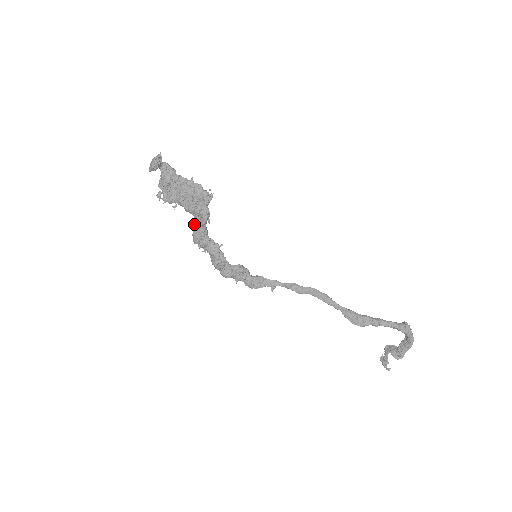
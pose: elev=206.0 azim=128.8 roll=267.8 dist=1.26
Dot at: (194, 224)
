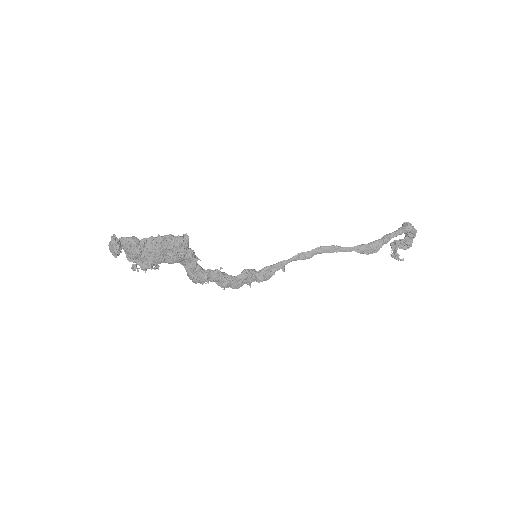
Dot at: (185, 269)
